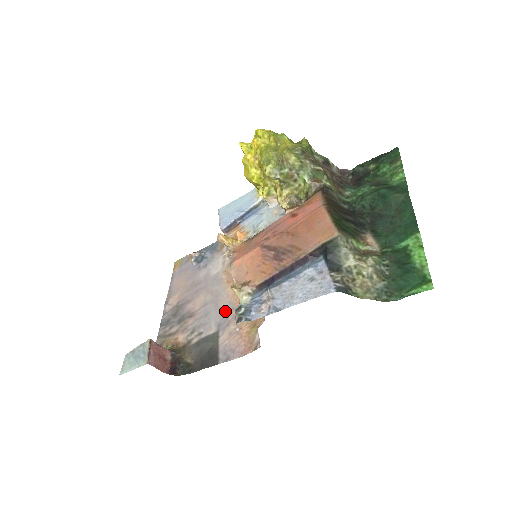
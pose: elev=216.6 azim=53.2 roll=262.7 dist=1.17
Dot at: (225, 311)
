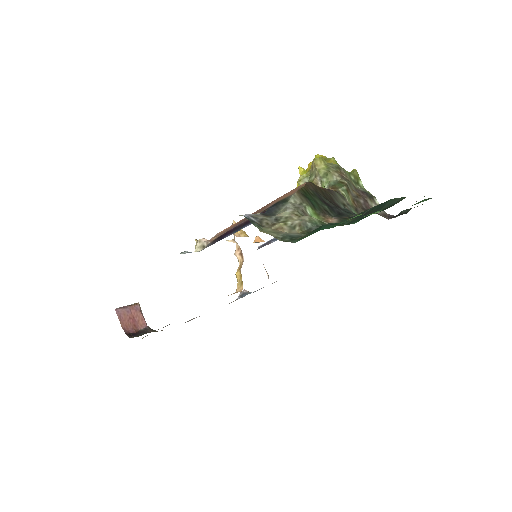
Dot at: occluded
